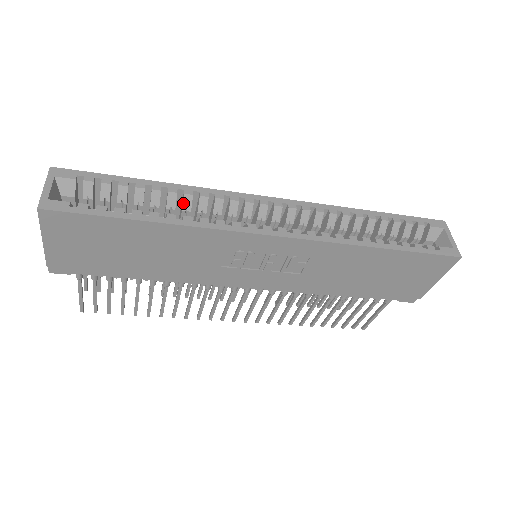
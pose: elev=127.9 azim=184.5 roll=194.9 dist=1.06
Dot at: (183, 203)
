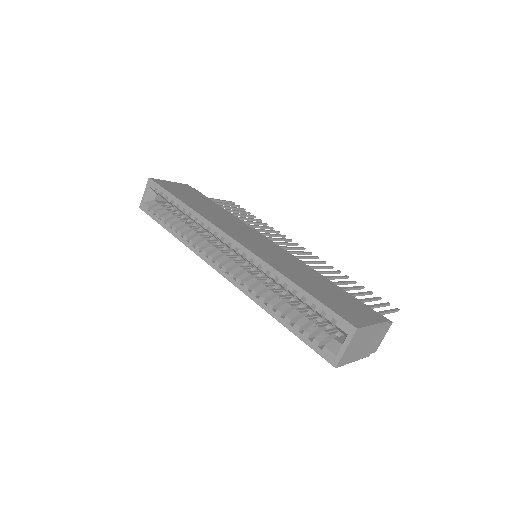
Dot at: (194, 221)
